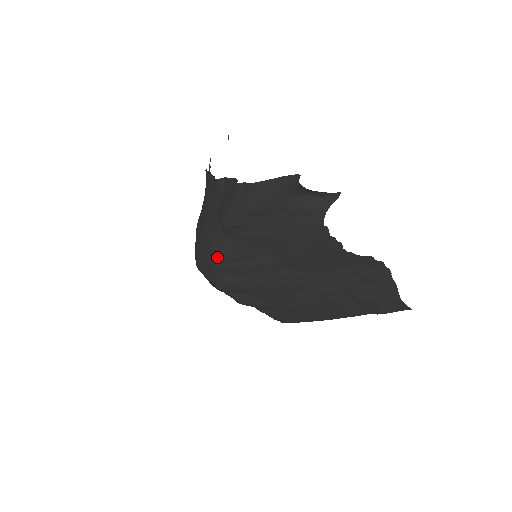
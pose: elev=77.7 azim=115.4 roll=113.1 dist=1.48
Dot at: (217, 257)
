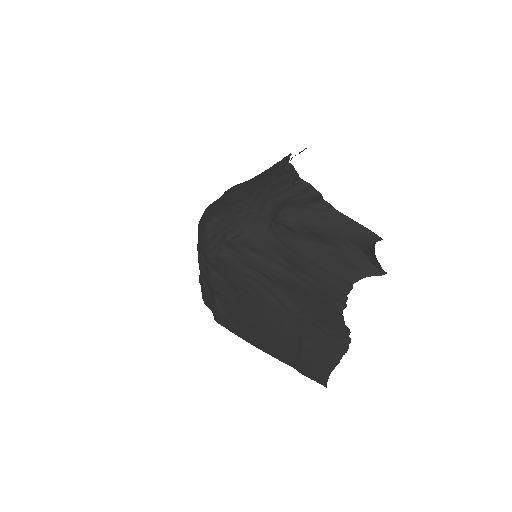
Dot at: (240, 233)
